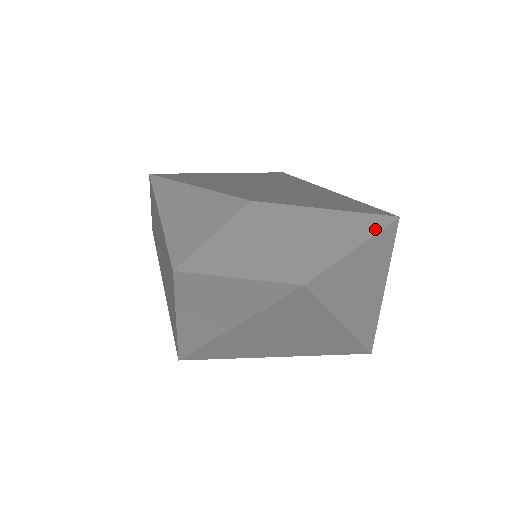
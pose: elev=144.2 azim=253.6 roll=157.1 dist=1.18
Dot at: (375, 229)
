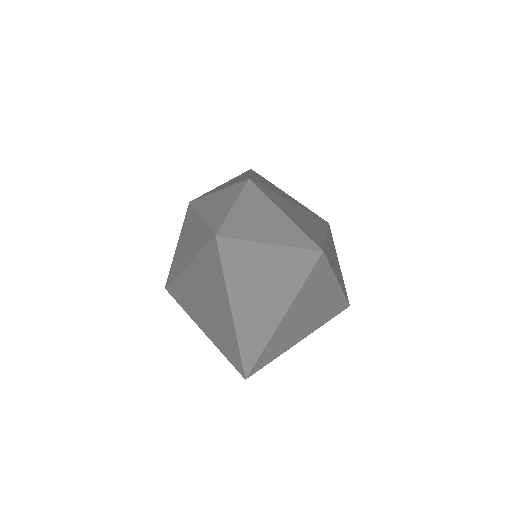
Dot at: (297, 244)
